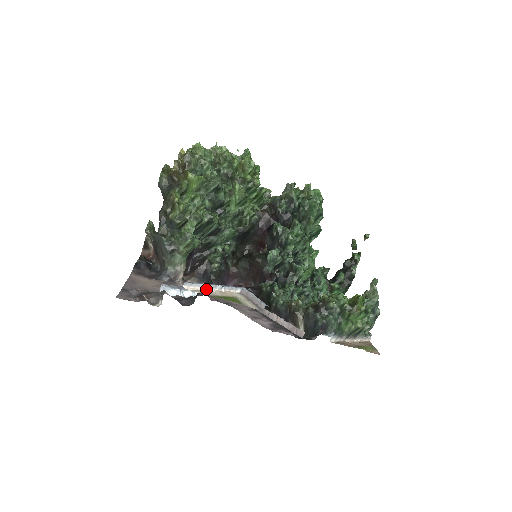
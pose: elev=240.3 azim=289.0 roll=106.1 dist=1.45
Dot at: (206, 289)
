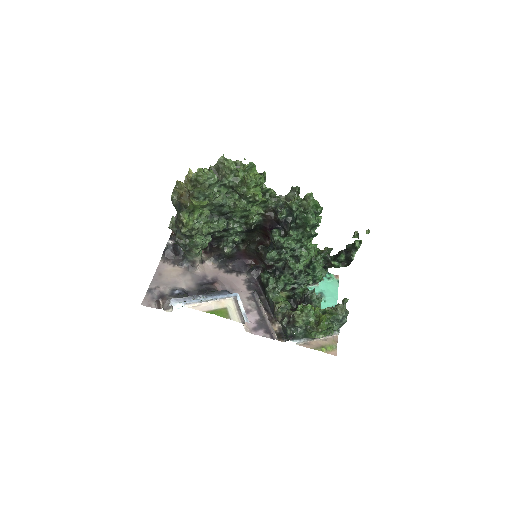
Dot at: (204, 303)
